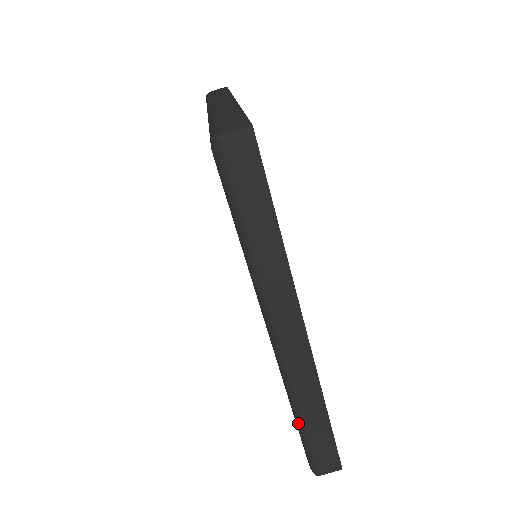
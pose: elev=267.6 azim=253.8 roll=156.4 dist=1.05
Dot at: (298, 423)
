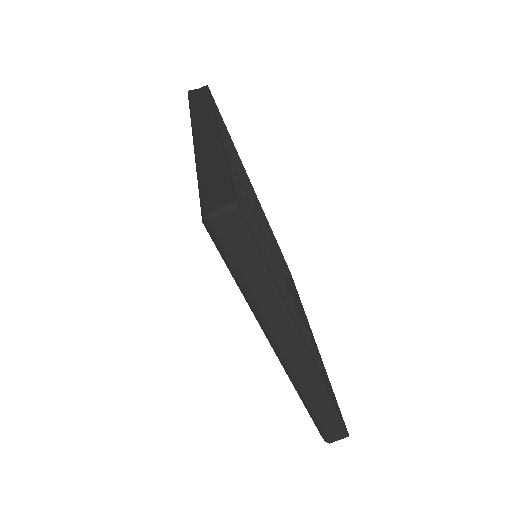
Dot at: (308, 410)
